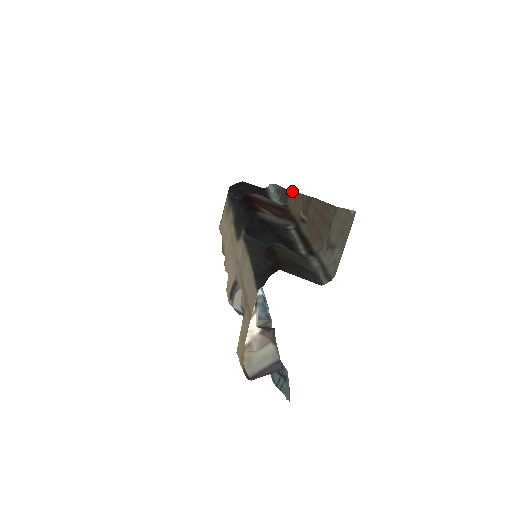
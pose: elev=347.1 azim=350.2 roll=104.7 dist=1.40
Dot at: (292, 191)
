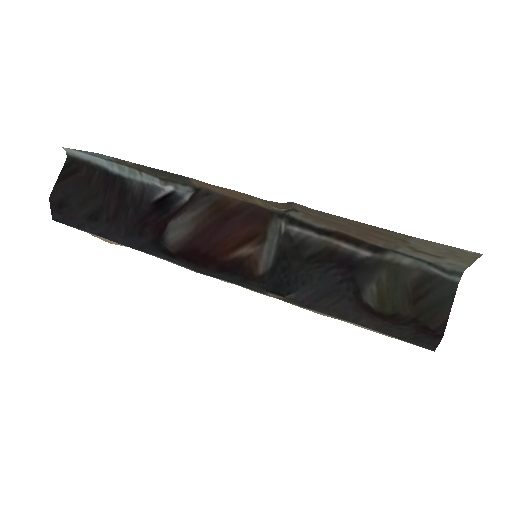
Dot at: (195, 180)
